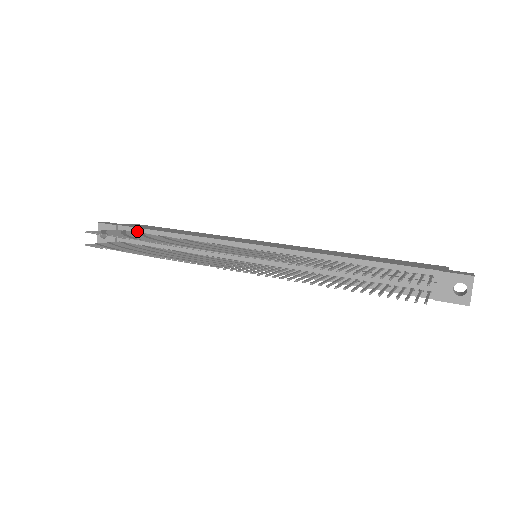
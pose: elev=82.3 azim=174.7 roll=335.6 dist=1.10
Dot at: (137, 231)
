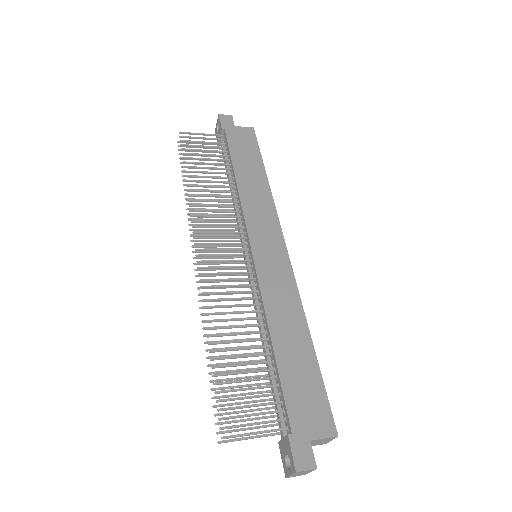
Dot at: (227, 148)
